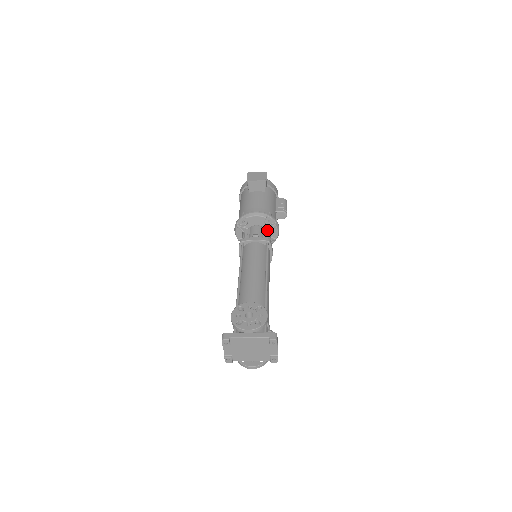
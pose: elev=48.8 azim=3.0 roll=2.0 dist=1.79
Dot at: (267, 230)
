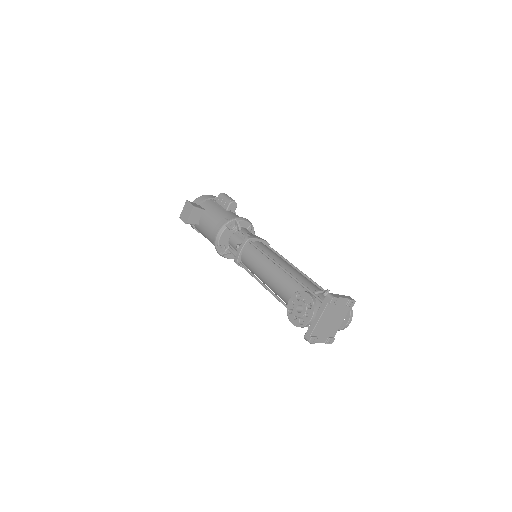
Dot at: (238, 231)
